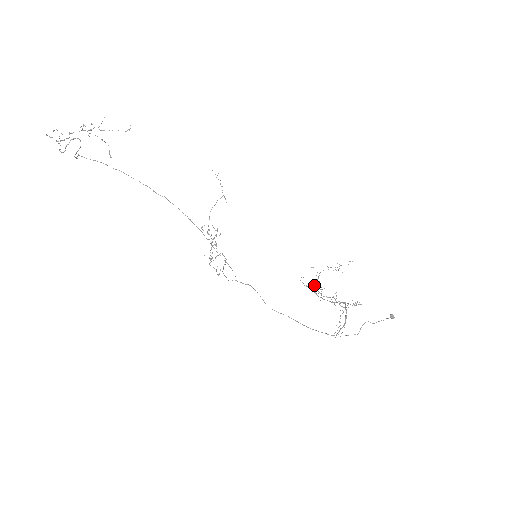
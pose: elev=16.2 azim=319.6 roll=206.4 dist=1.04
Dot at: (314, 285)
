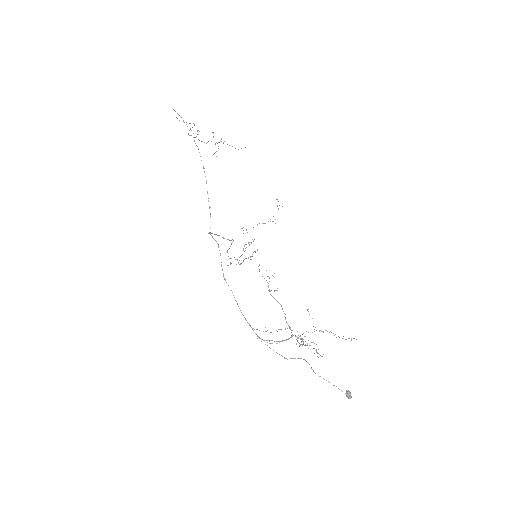
Dot at: (303, 333)
